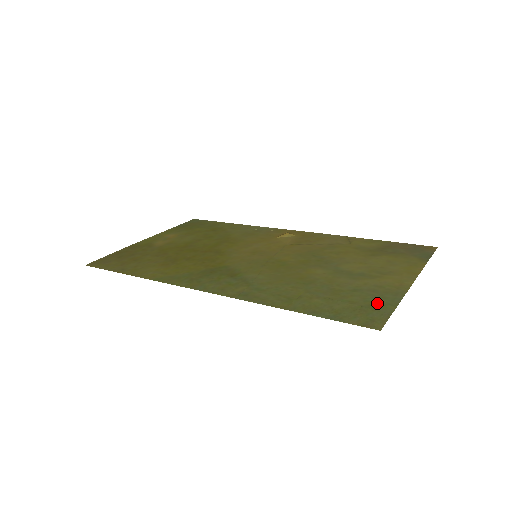
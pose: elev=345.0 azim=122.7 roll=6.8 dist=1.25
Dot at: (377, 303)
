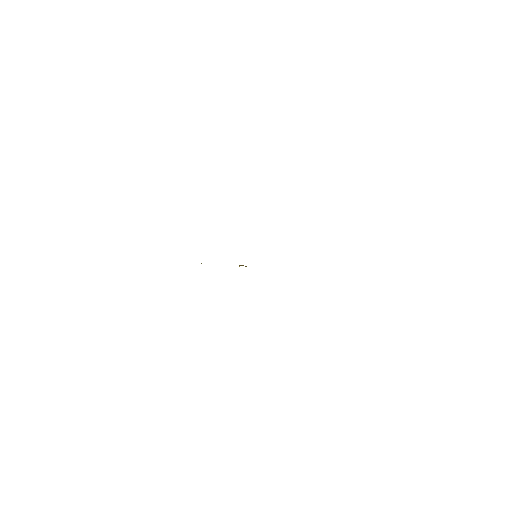
Dot at: occluded
